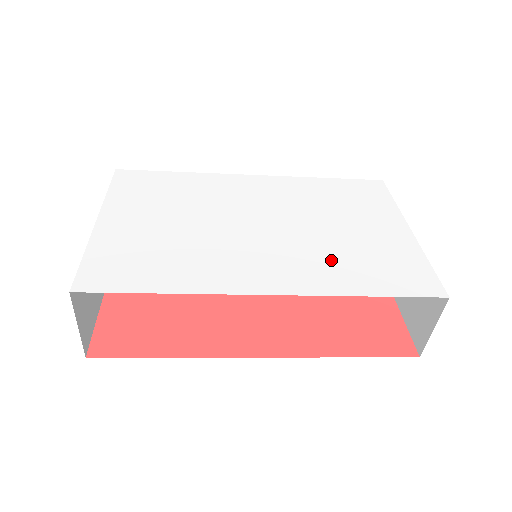
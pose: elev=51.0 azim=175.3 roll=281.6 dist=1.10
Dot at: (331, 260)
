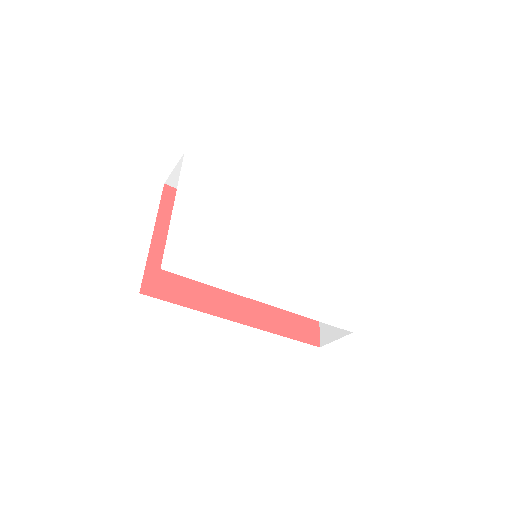
Dot at: (303, 288)
